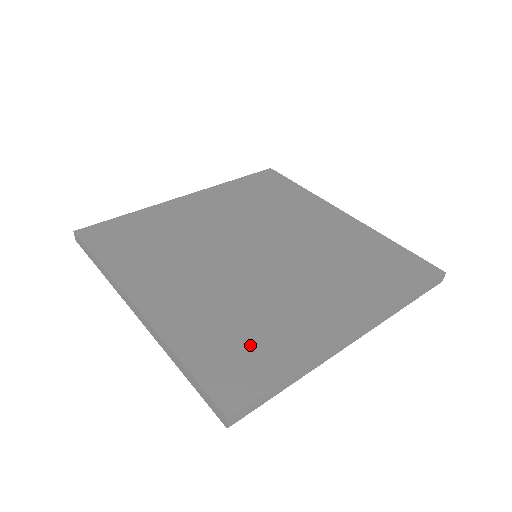
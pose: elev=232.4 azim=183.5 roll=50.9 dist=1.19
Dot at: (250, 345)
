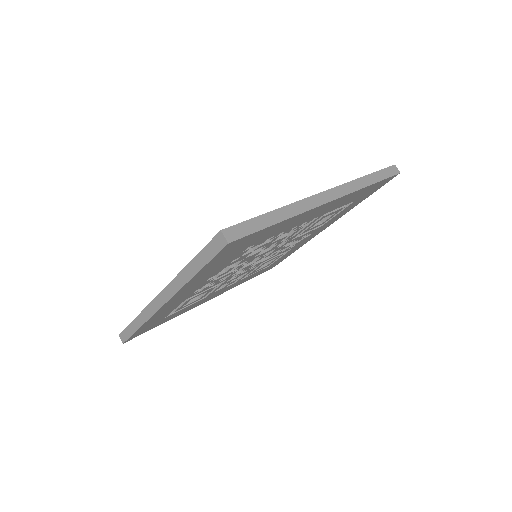
Dot at: occluded
